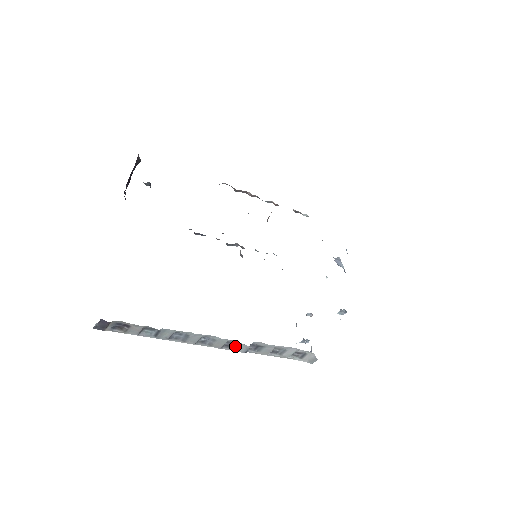
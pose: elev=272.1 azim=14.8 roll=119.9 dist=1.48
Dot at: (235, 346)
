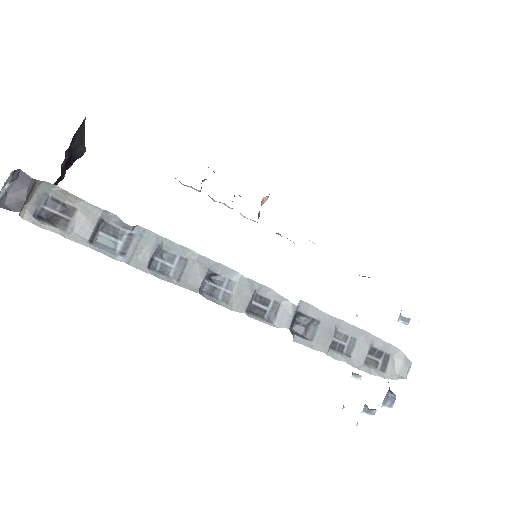
Dot at: (270, 312)
